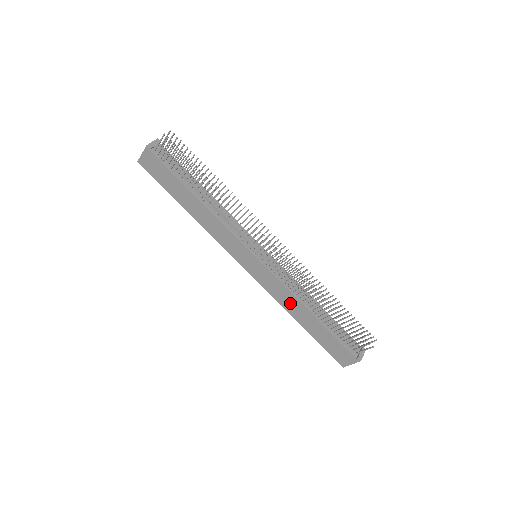
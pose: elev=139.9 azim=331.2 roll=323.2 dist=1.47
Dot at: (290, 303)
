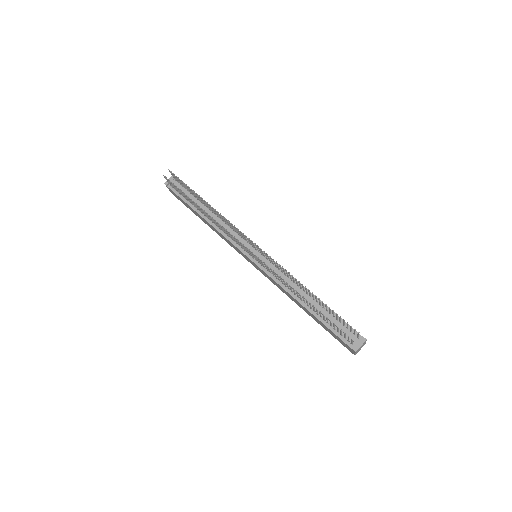
Dot at: (289, 296)
